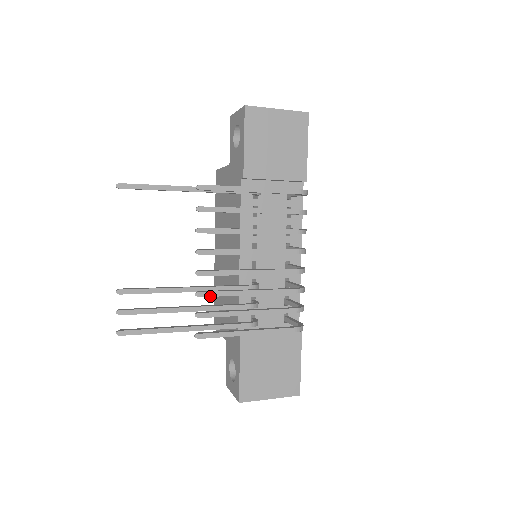
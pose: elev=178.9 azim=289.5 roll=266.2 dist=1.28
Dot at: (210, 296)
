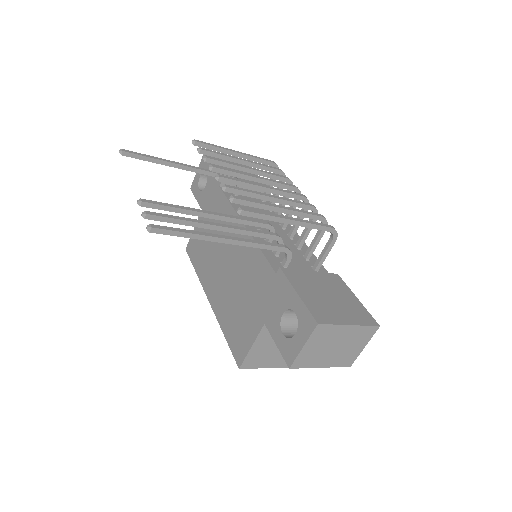
Dot at: (237, 189)
